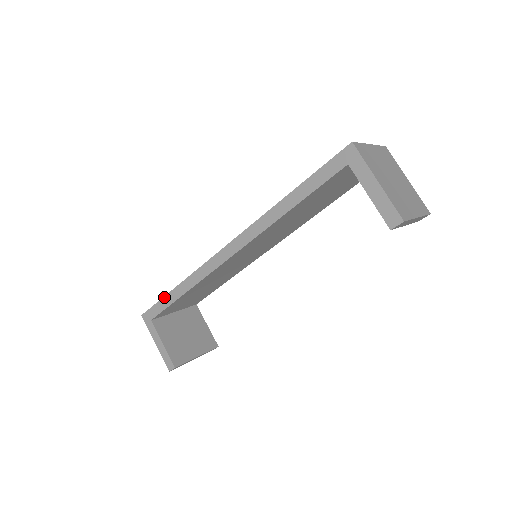
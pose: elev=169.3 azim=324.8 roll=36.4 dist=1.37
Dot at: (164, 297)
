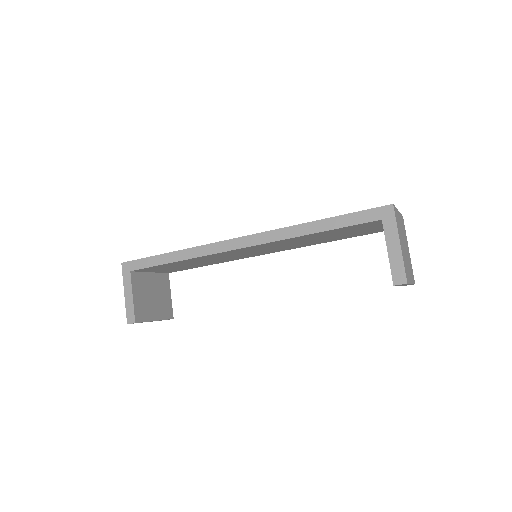
Dot at: (155, 256)
